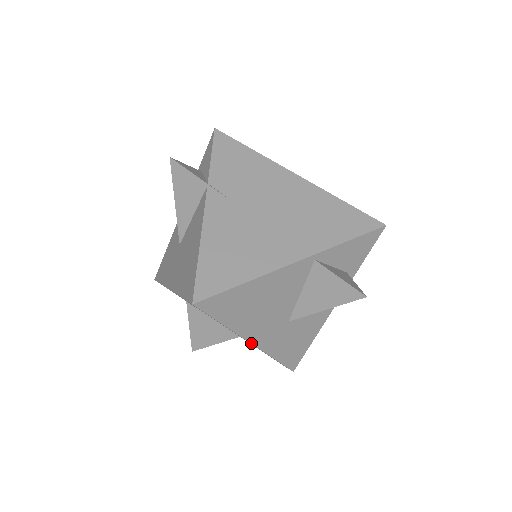
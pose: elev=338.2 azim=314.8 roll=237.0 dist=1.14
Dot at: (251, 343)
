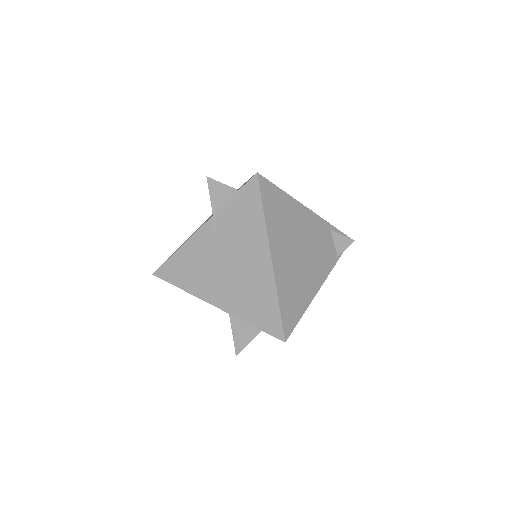
Dot at: occluded
